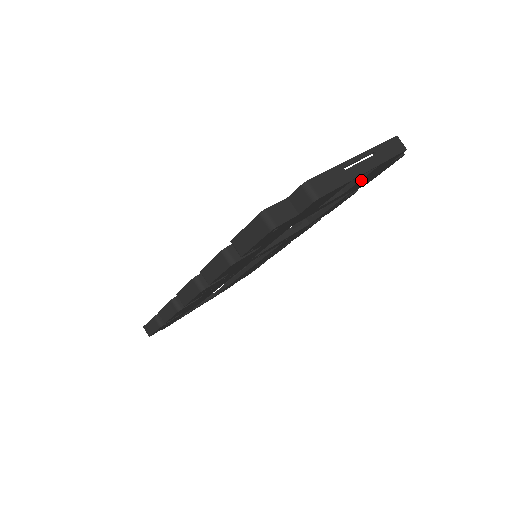
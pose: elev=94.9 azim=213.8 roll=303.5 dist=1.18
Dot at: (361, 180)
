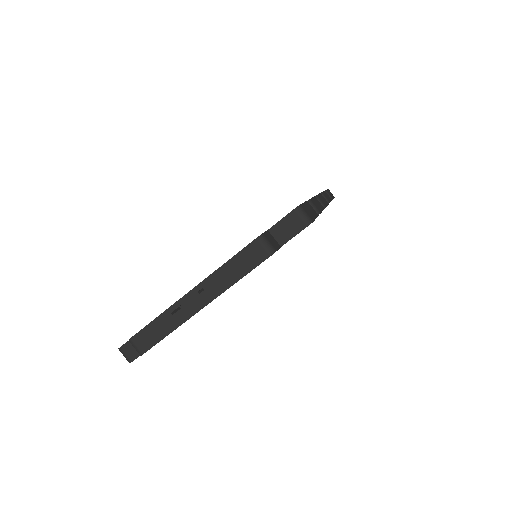
Dot at: occluded
